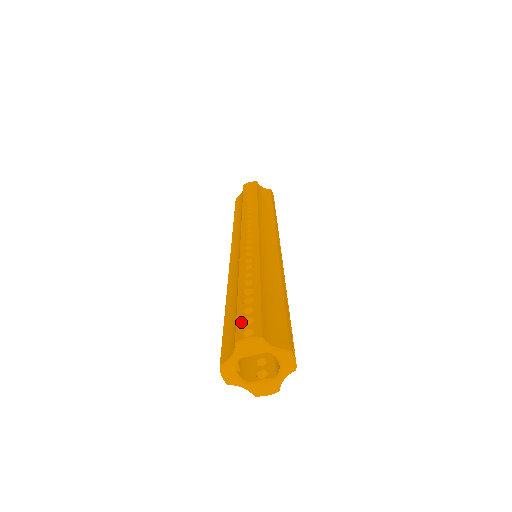
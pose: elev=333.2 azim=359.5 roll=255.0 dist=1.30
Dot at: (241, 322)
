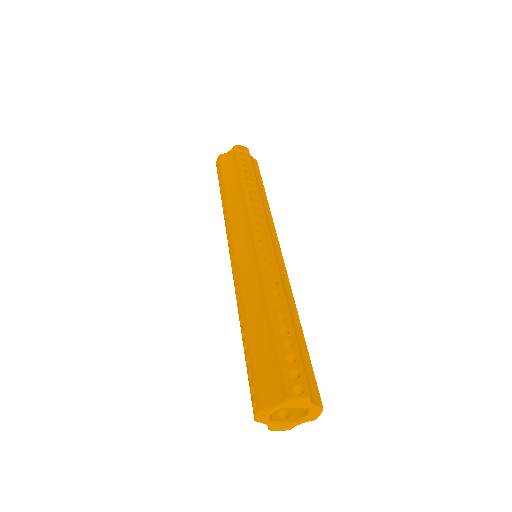
Dot at: (288, 372)
